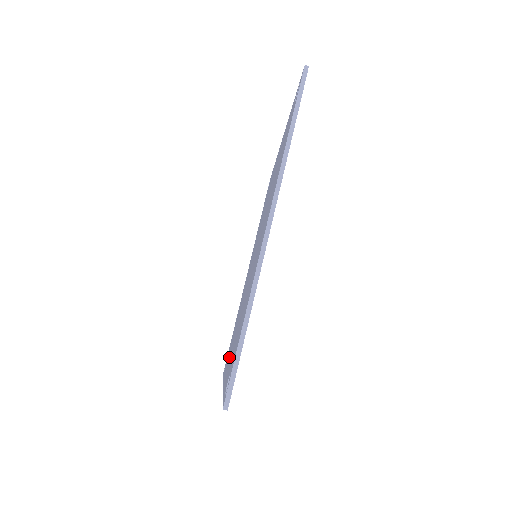
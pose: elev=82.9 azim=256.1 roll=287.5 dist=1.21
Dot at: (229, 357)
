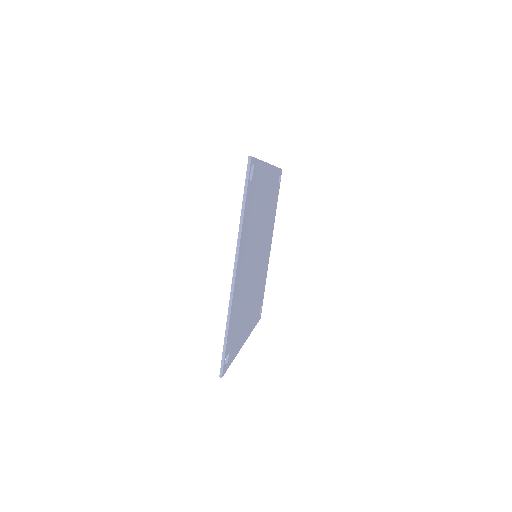
Dot at: occluded
